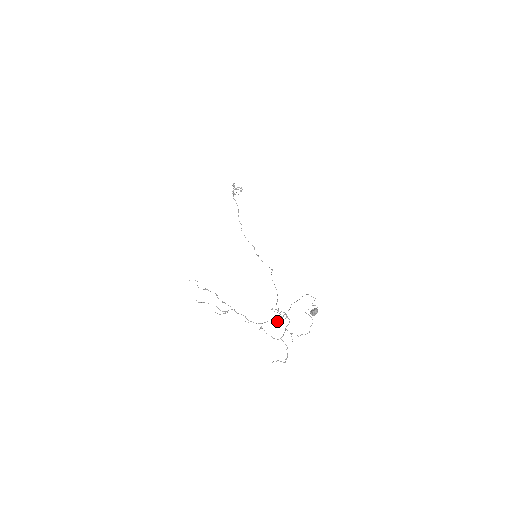
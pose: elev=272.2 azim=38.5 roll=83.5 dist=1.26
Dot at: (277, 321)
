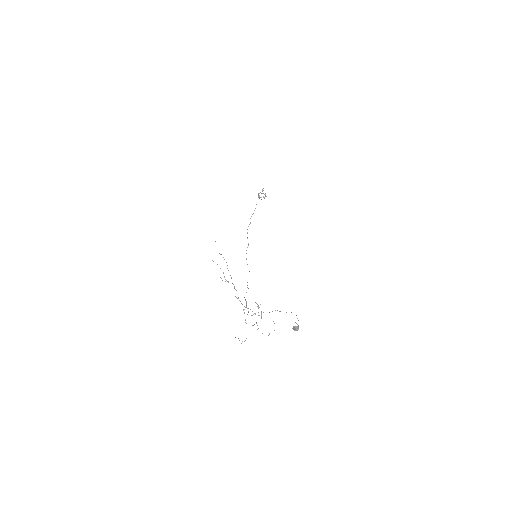
Dot at: (254, 313)
